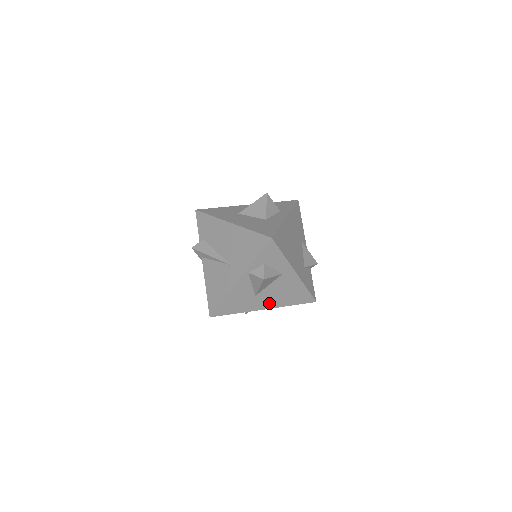
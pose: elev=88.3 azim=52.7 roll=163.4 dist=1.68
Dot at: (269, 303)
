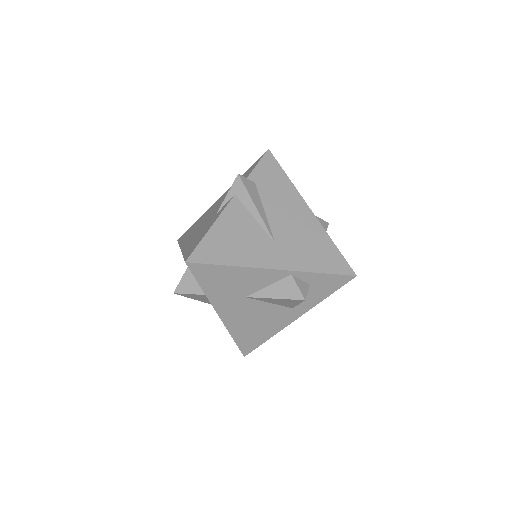
Dot at: (232, 315)
